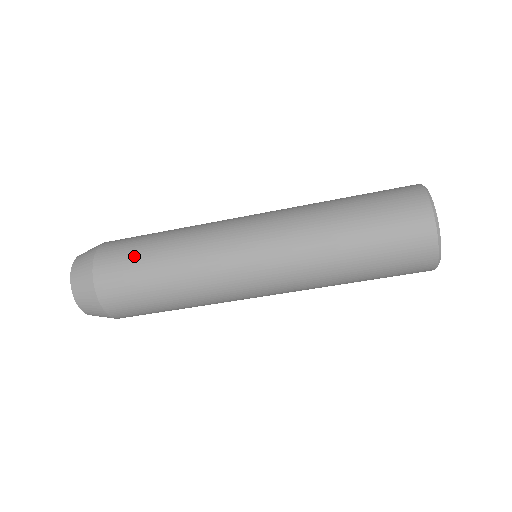
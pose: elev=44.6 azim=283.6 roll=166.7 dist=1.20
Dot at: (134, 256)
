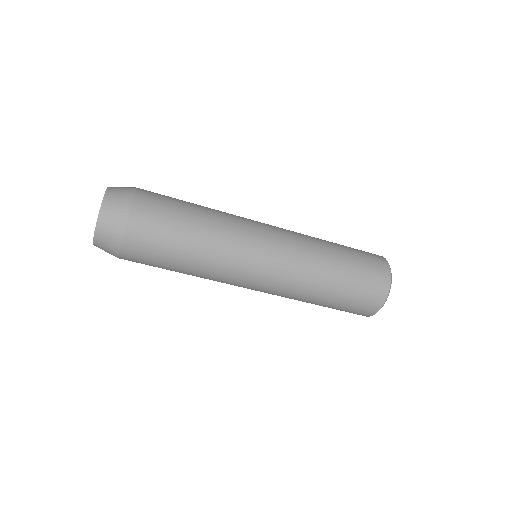
Dot at: (175, 201)
